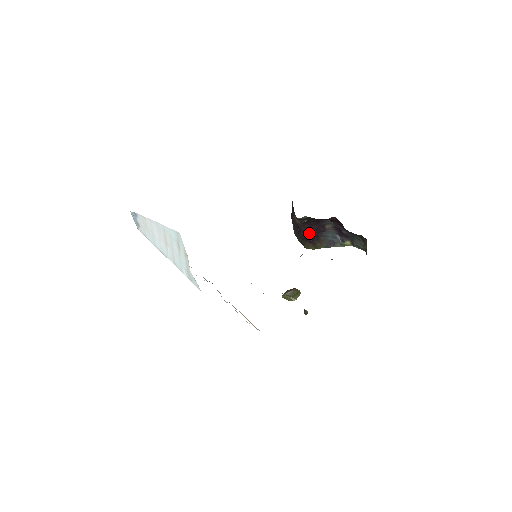
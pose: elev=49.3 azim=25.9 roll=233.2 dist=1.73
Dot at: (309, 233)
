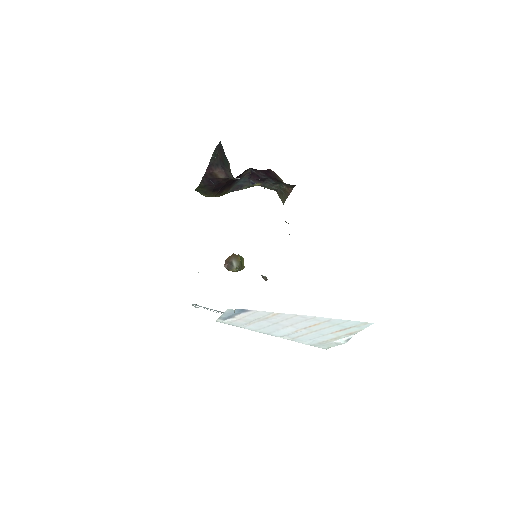
Dot at: (225, 184)
